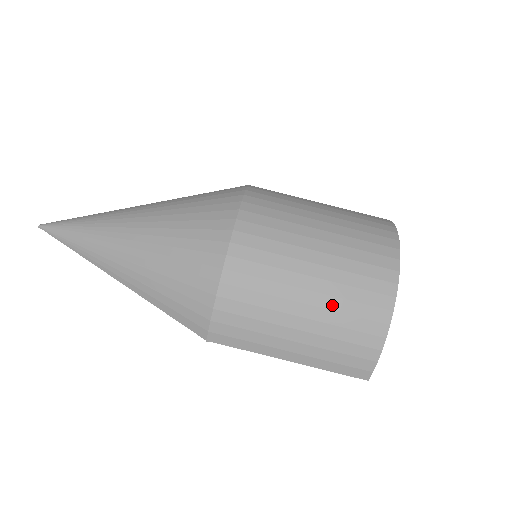
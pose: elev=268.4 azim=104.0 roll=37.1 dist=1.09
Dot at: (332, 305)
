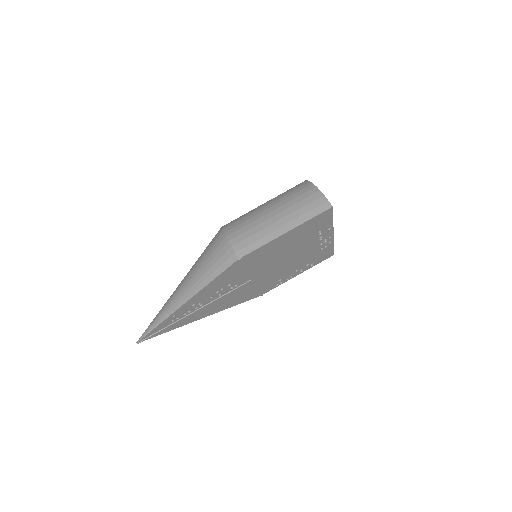
Dot at: (281, 200)
